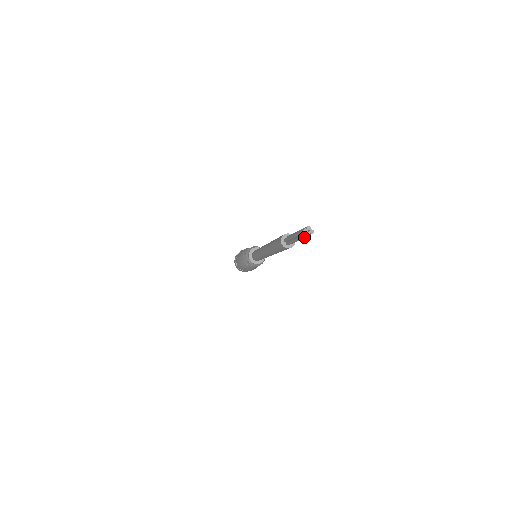
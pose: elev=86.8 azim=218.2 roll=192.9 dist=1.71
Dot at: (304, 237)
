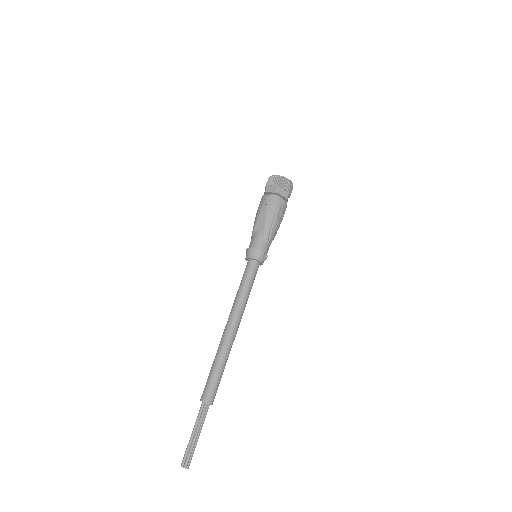
Dot at: (186, 458)
